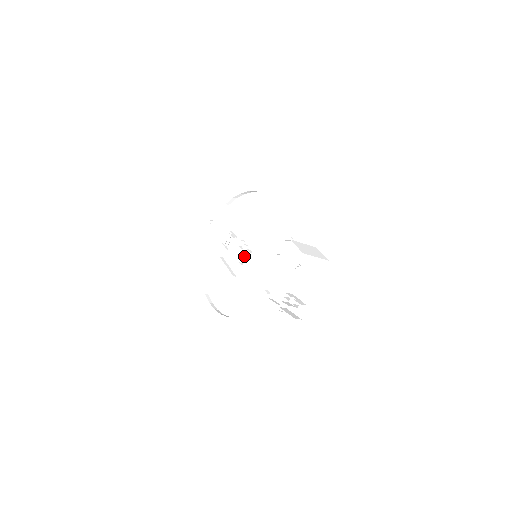
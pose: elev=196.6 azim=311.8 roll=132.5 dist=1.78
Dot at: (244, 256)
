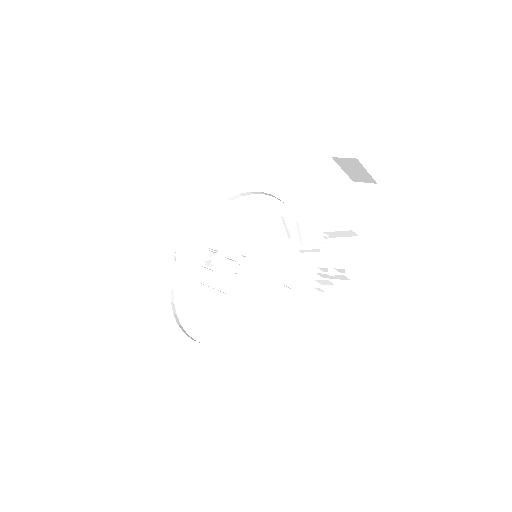
Dot at: (236, 266)
